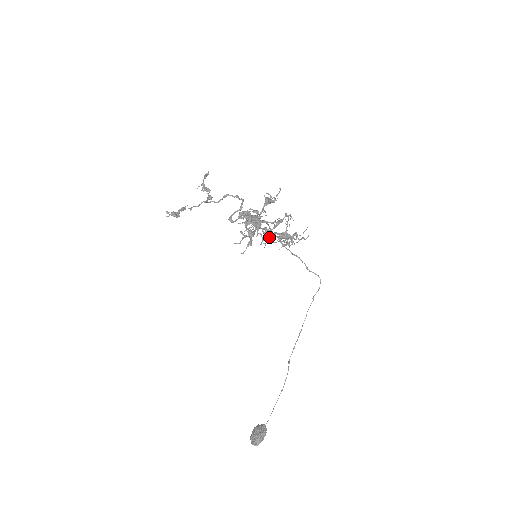
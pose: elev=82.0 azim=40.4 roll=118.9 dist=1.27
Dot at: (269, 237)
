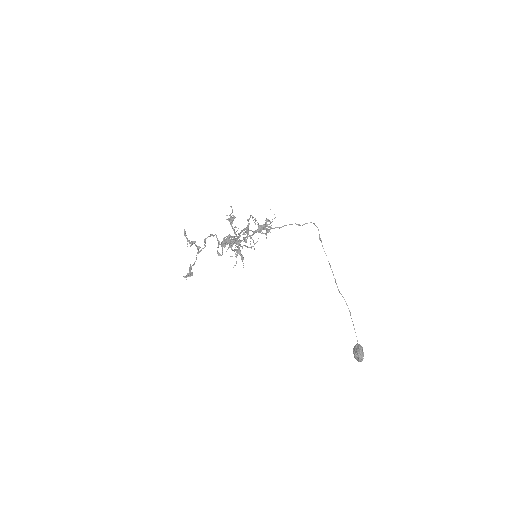
Dot at: occluded
